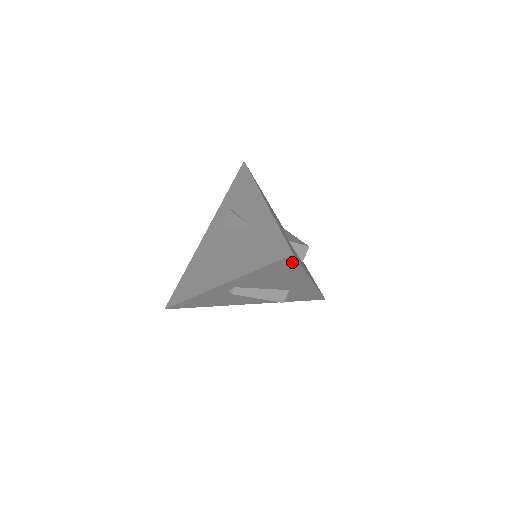
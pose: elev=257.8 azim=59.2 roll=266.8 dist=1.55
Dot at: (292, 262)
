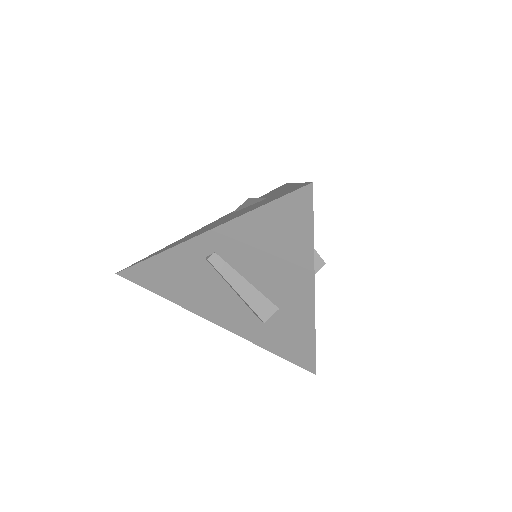
Dot at: (305, 210)
